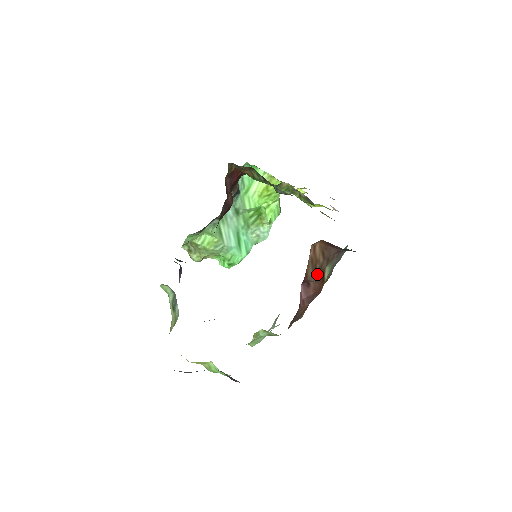
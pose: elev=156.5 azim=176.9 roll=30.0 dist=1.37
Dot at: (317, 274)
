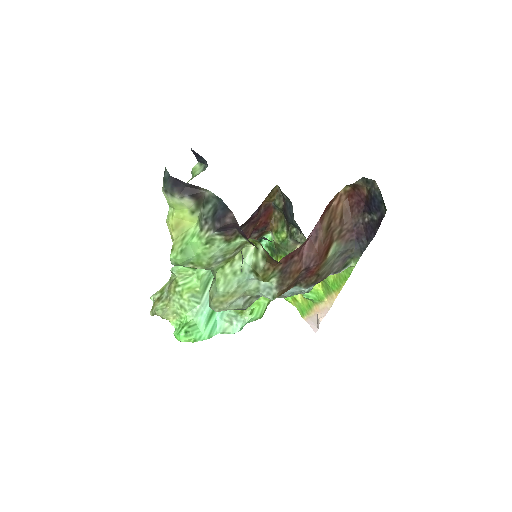
Dot at: (328, 234)
